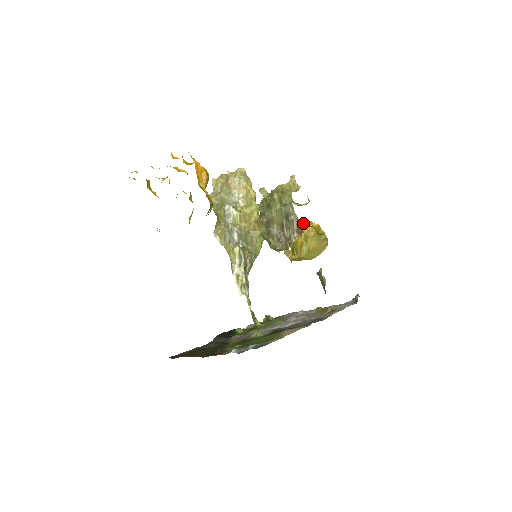
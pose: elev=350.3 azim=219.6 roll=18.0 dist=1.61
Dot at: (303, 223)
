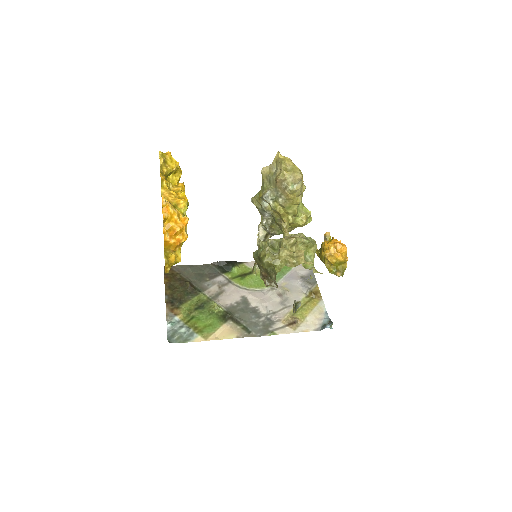
Dot at: (331, 250)
